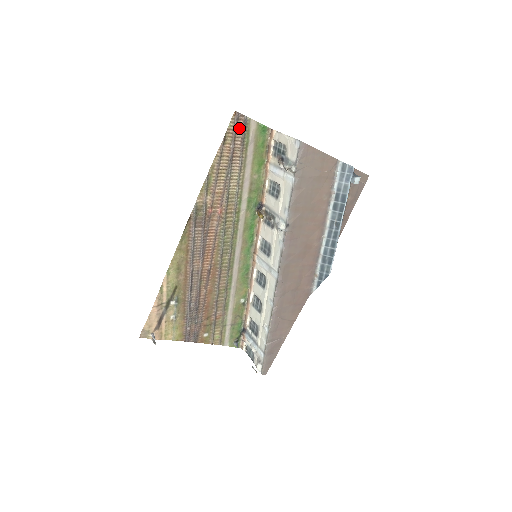
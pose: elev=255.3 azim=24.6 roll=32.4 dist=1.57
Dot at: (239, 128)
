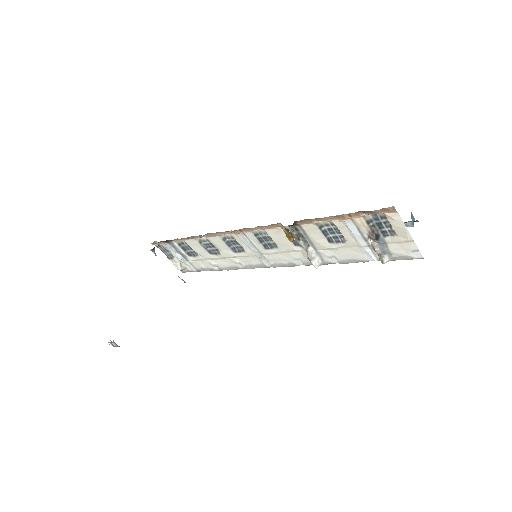
Dot at: occluded
